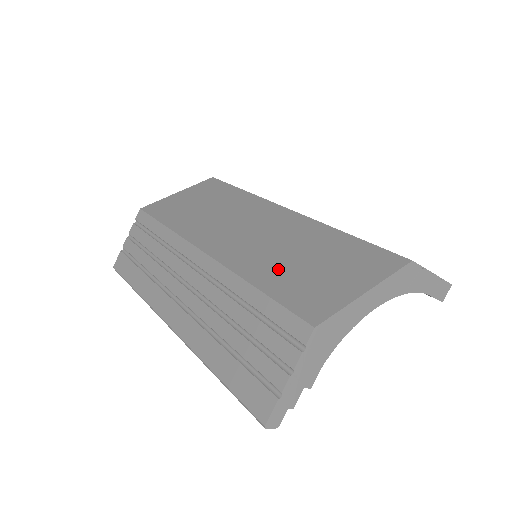
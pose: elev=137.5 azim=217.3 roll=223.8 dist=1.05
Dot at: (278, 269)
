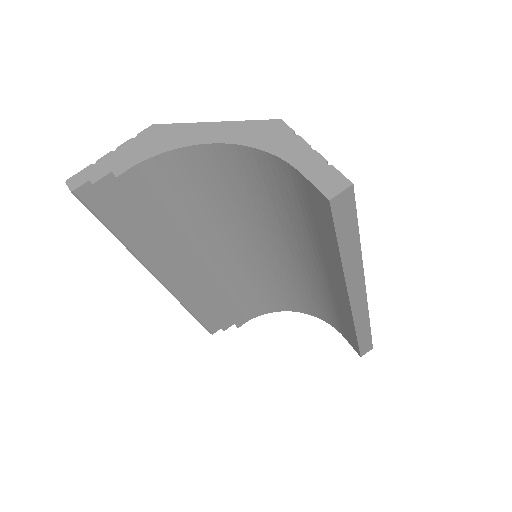
Dot at: occluded
